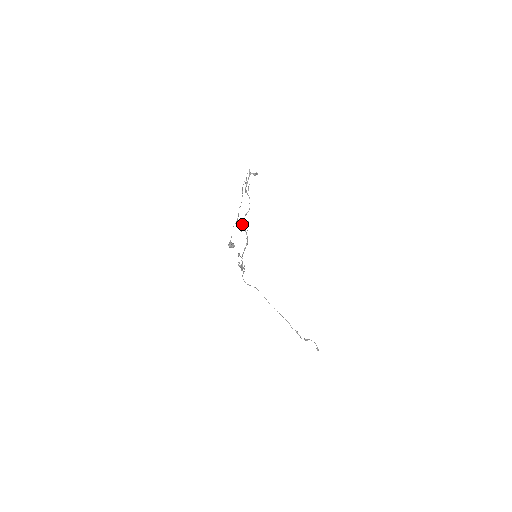
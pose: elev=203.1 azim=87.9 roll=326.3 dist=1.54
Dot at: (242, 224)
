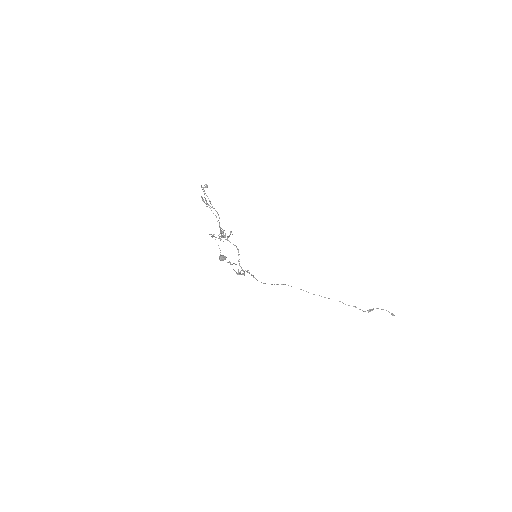
Dot at: (213, 235)
